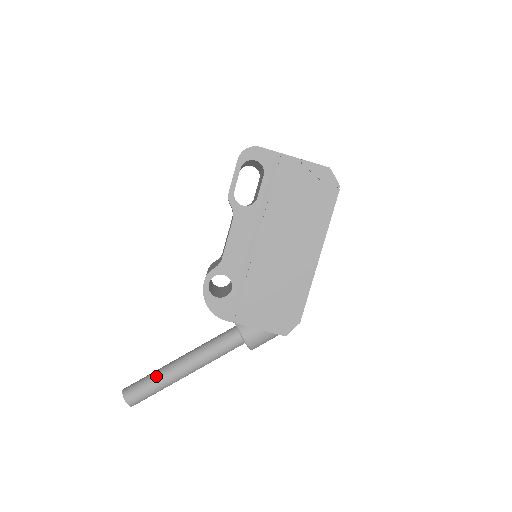
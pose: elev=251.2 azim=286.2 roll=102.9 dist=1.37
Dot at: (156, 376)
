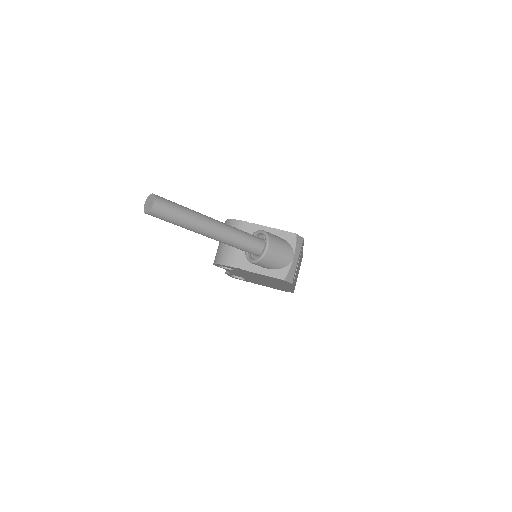
Dot at: occluded
